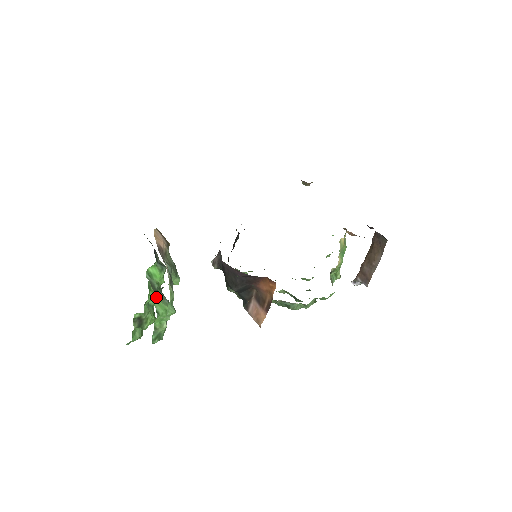
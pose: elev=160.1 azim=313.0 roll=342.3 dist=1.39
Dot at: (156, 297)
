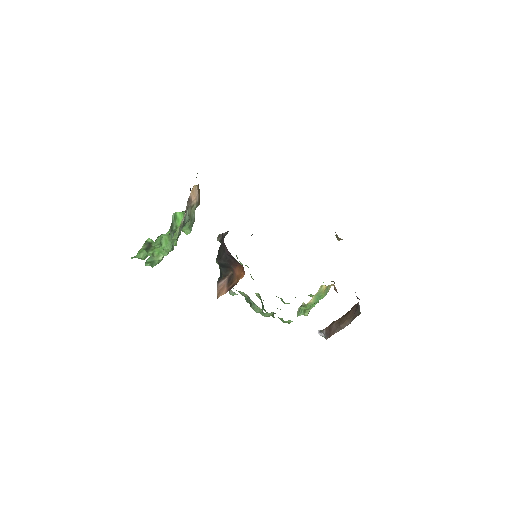
Dot at: occluded
